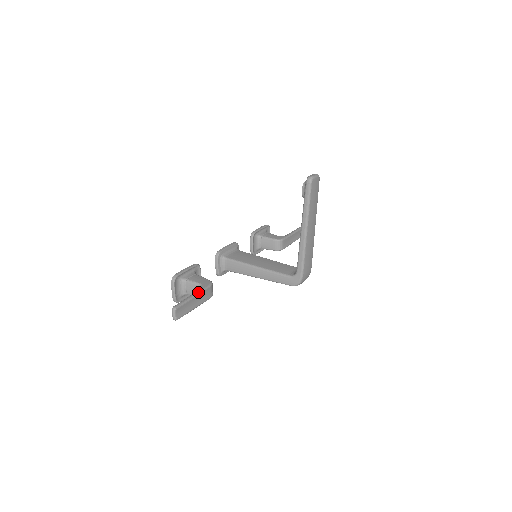
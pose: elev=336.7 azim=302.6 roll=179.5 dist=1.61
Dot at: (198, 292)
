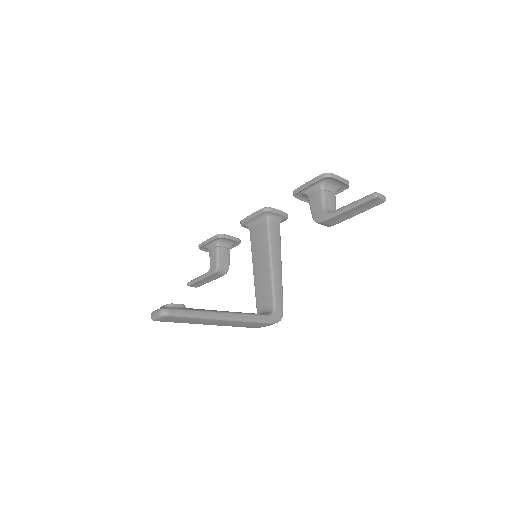
Dot at: (203, 277)
